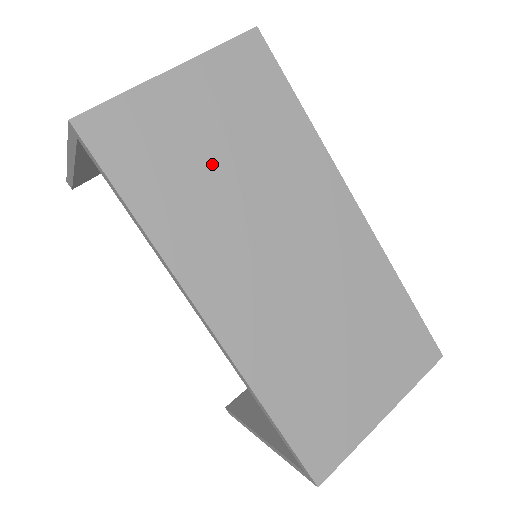
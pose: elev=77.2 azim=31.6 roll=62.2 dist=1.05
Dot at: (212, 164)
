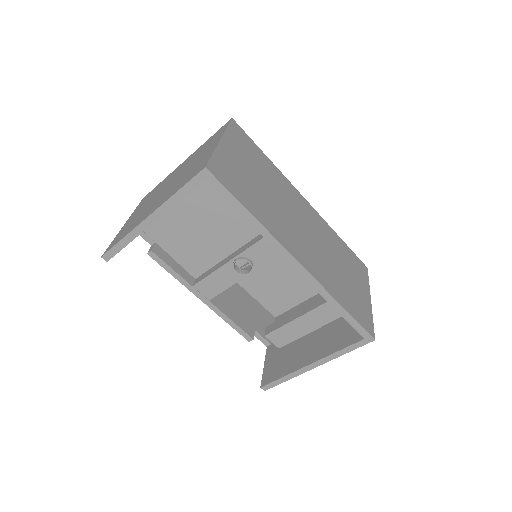
Dot at: (257, 185)
